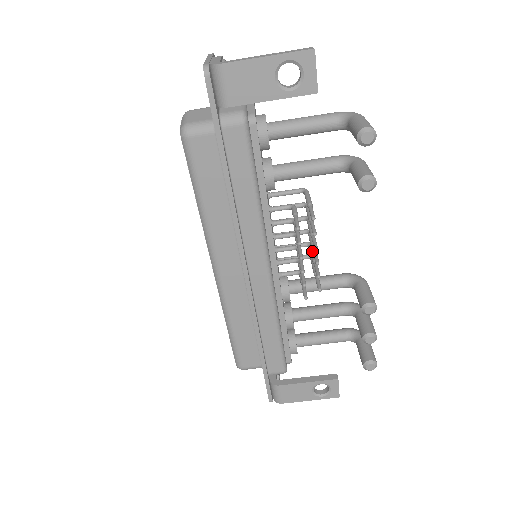
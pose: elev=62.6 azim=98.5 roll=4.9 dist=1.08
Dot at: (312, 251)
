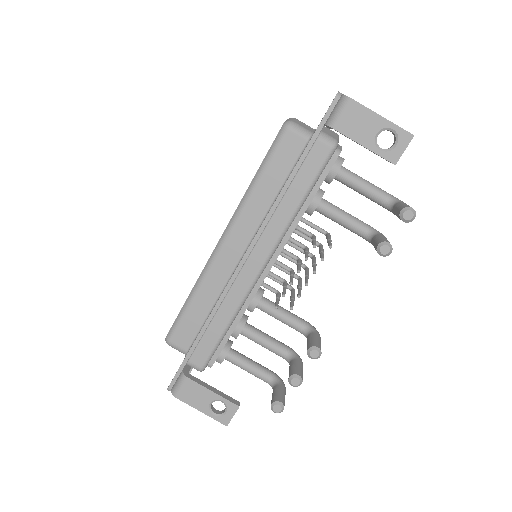
Dot at: (300, 281)
